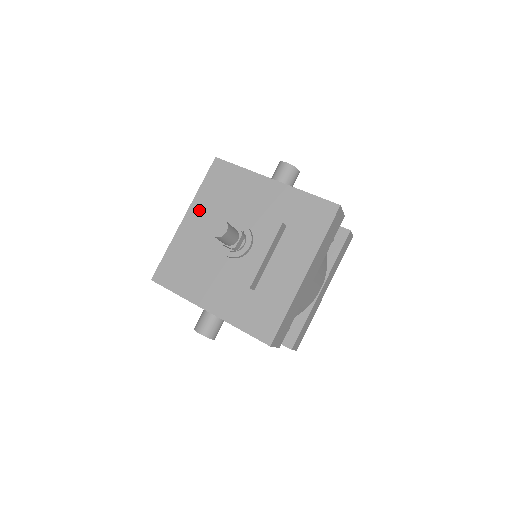
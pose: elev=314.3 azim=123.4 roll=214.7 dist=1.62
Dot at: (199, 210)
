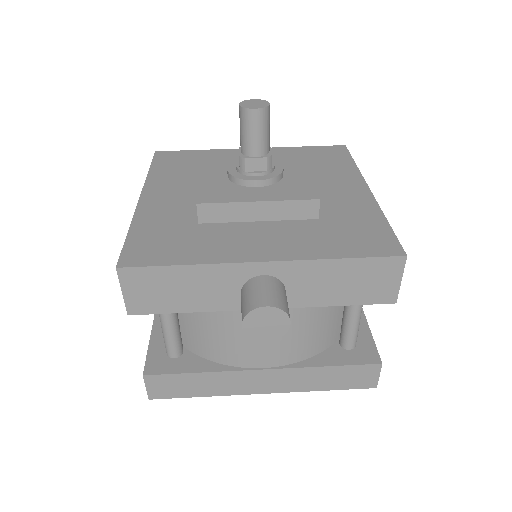
Dot at: (162, 186)
